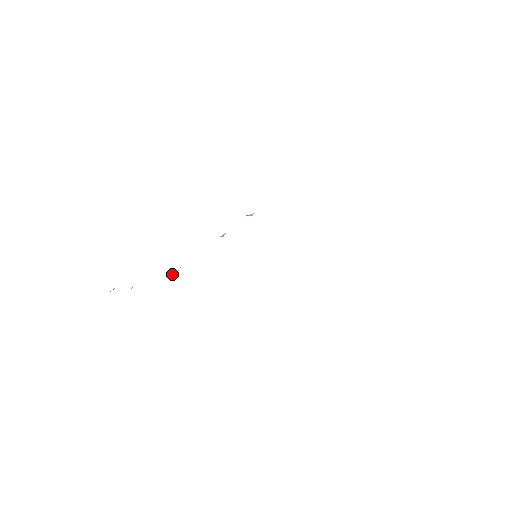
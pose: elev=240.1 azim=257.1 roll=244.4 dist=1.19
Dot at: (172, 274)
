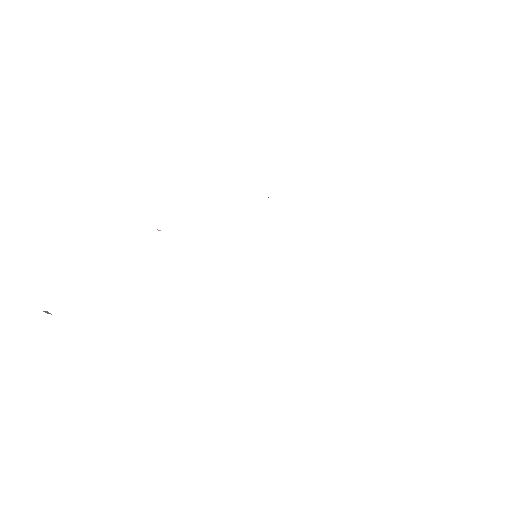
Dot at: occluded
